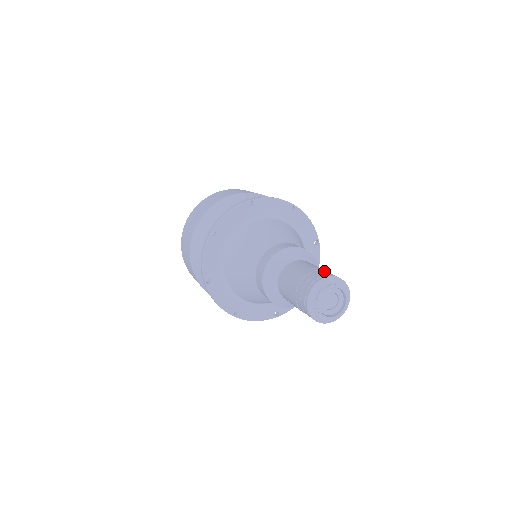
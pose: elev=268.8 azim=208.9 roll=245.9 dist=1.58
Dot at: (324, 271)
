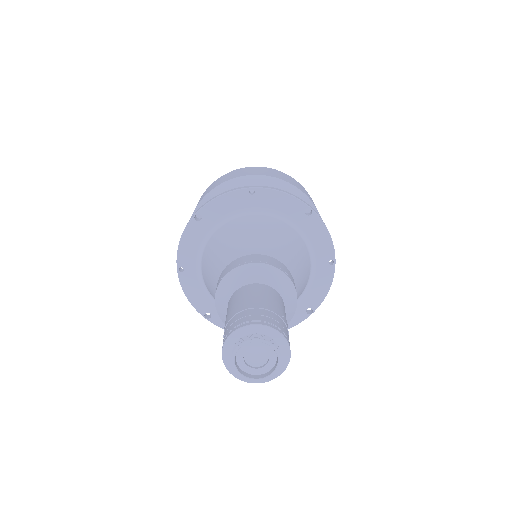
Dot at: (287, 328)
